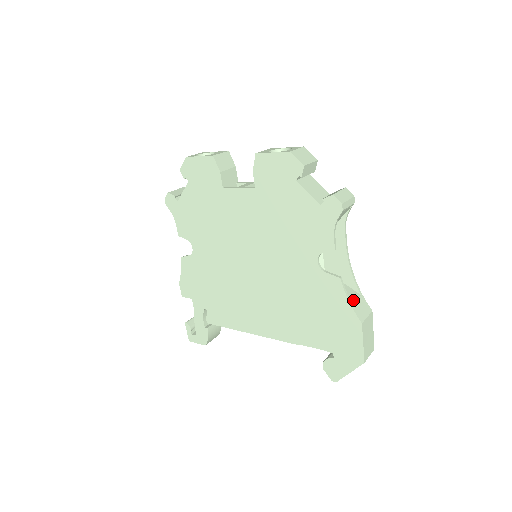
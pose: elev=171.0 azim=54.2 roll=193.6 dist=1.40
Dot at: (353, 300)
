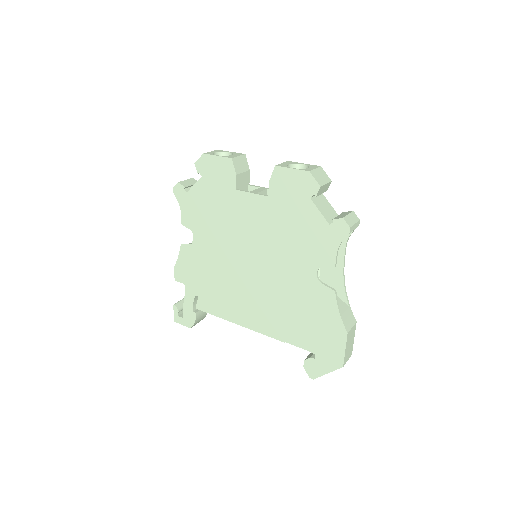
Dot at: (342, 311)
